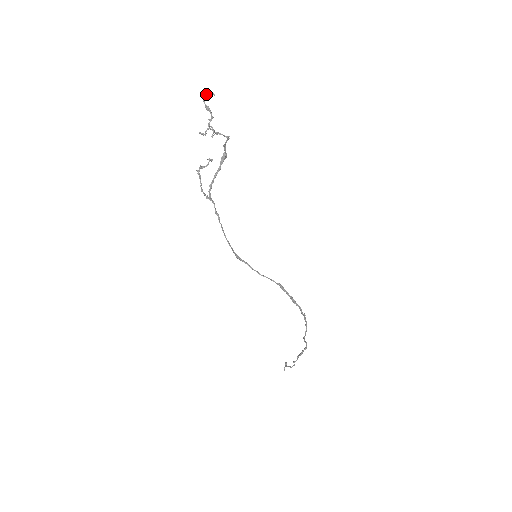
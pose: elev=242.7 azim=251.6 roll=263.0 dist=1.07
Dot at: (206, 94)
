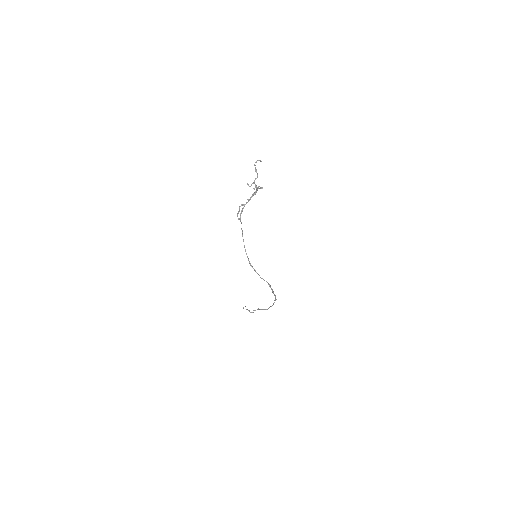
Dot at: (257, 160)
